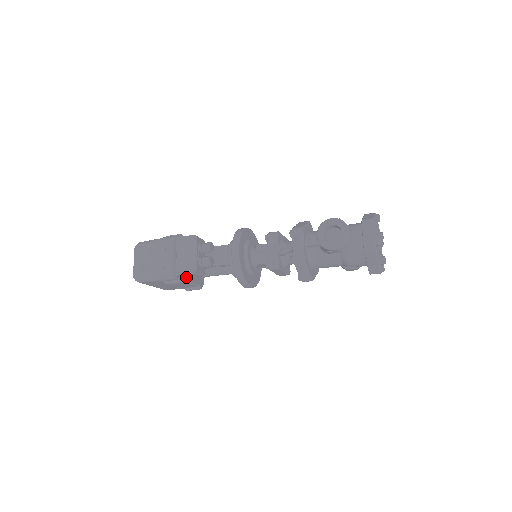
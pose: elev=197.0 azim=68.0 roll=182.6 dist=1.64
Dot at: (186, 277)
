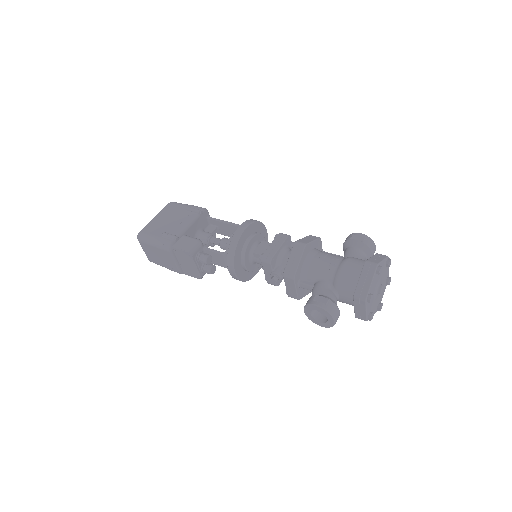
Dot at: occluded
